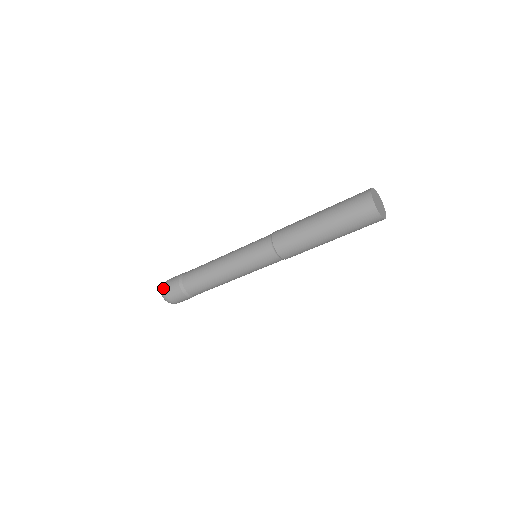
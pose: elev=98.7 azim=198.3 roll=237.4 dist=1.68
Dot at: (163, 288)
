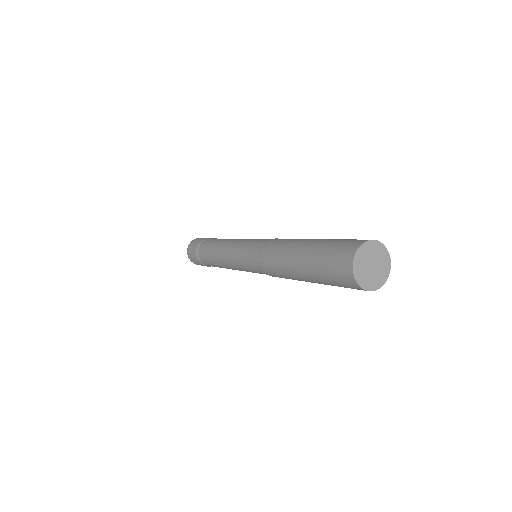
Dot at: occluded
